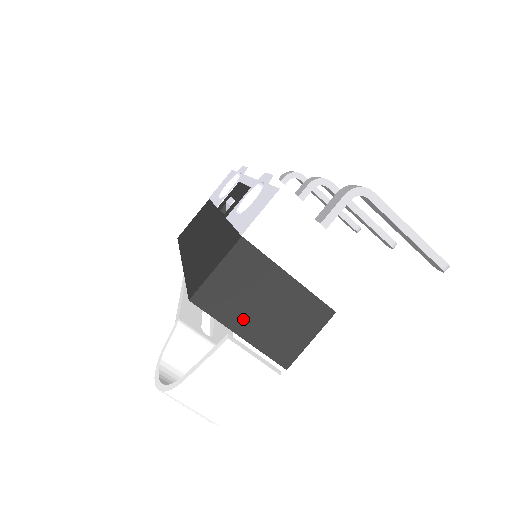
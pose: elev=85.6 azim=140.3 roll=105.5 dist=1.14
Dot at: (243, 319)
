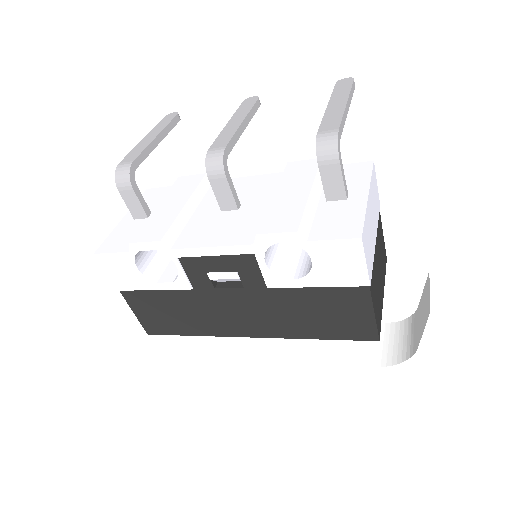
Dot at: (381, 292)
